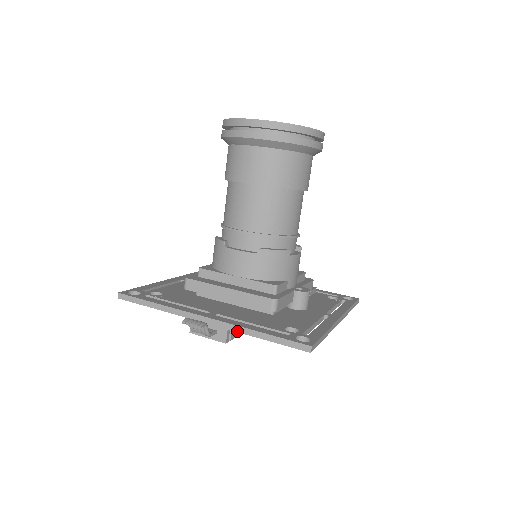
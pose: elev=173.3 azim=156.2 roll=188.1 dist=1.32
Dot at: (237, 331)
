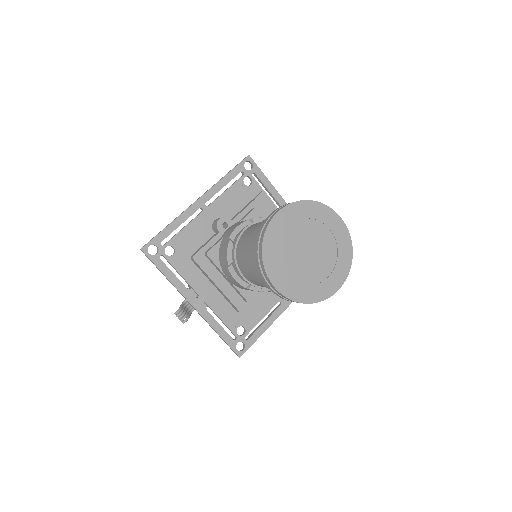
Dot at: occluded
